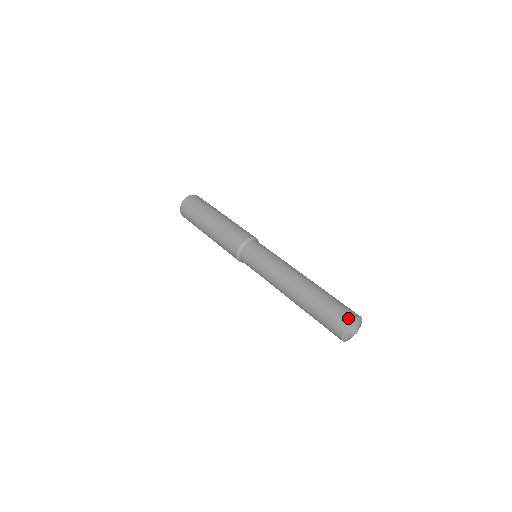
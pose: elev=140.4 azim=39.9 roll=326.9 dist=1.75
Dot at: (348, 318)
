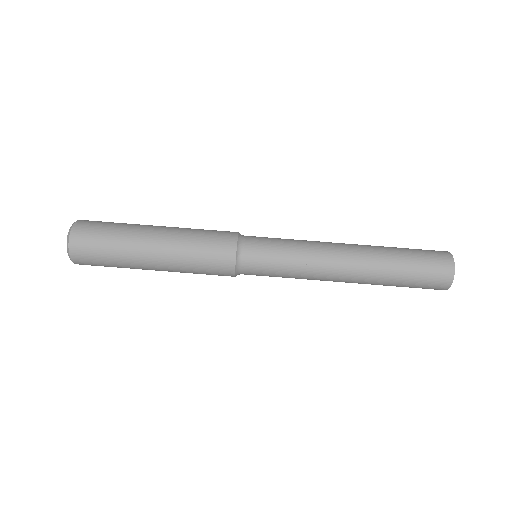
Dot at: (442, 289)
